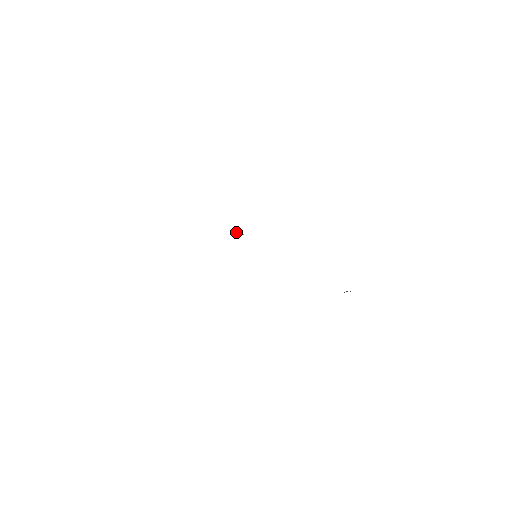
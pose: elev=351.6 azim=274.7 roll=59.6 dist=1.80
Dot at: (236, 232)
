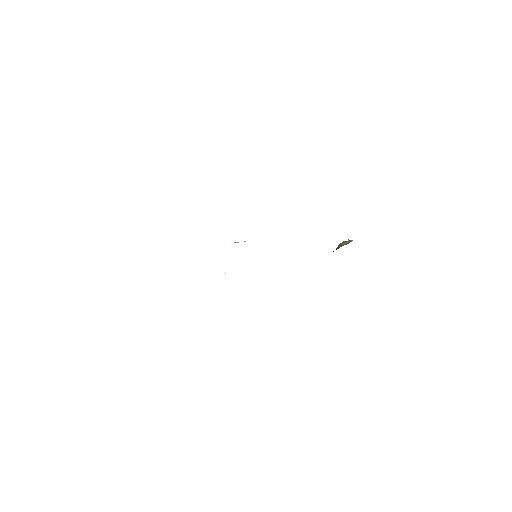
Dot at: occluded
